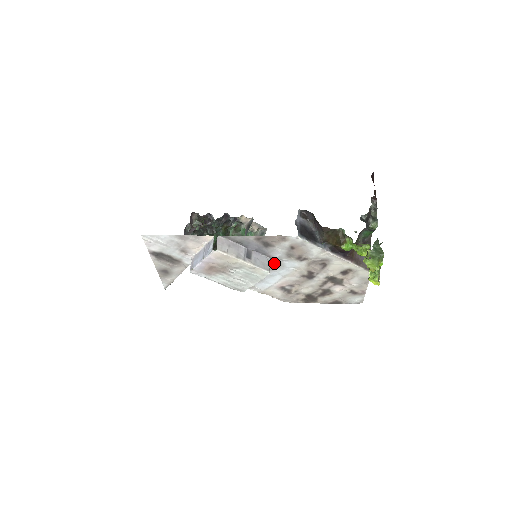
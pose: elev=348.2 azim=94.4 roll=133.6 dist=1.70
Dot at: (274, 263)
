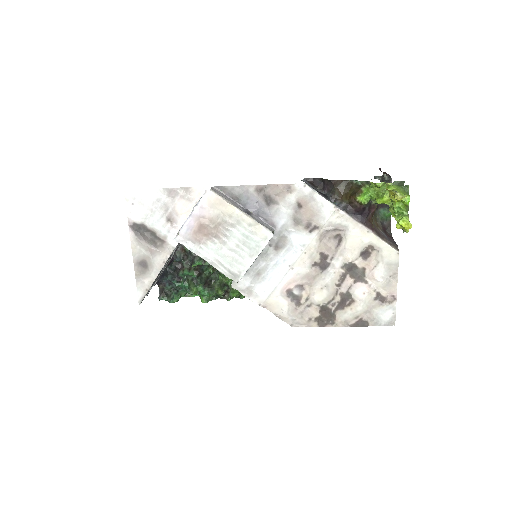
Dot at: (278, 239)
